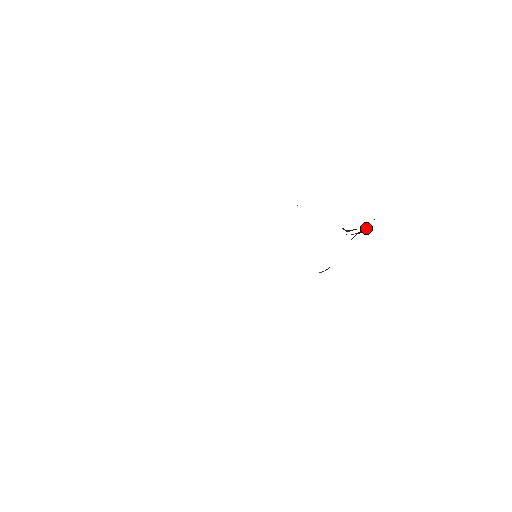
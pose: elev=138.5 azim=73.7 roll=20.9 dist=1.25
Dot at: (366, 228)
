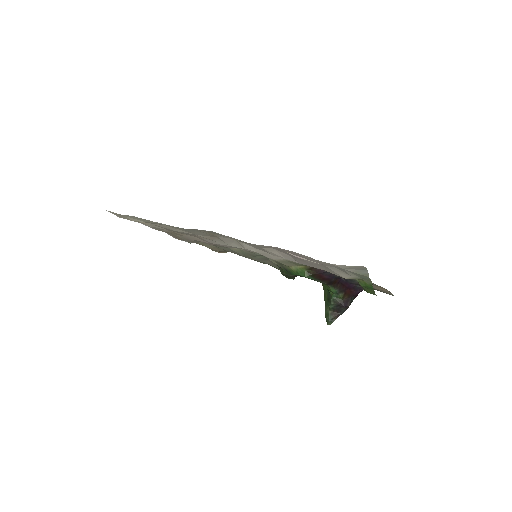
Dot at: (348, 302)
